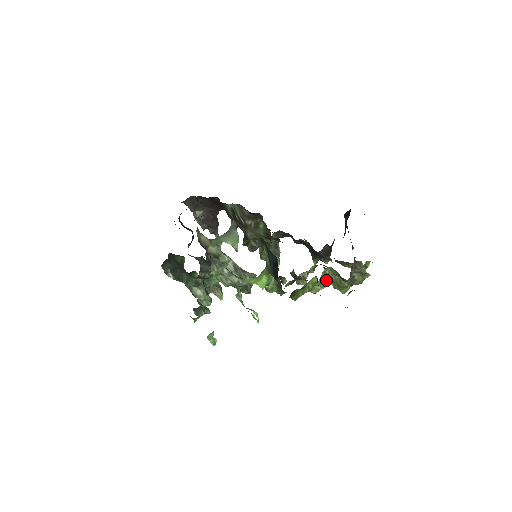
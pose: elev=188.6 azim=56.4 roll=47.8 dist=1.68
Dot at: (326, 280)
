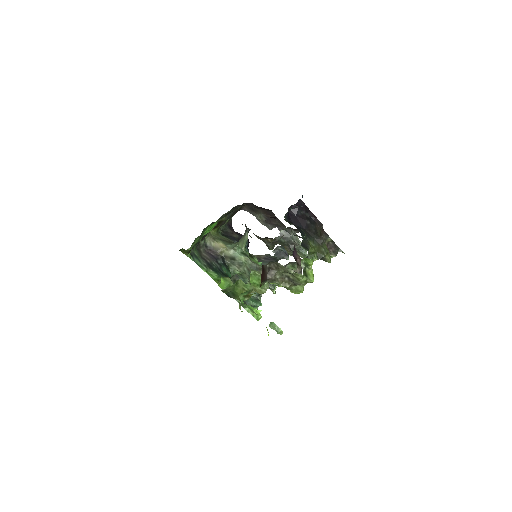
Dot at: occluded
